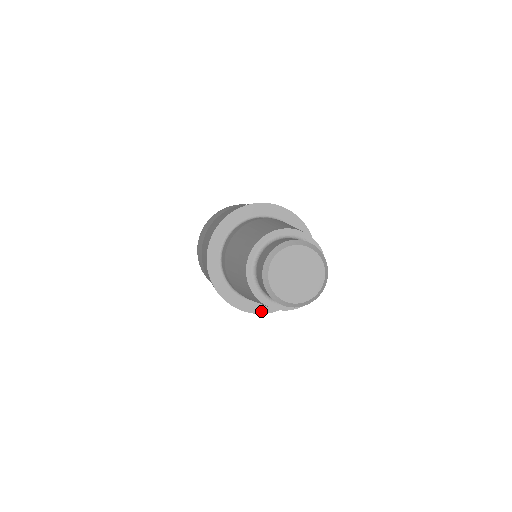
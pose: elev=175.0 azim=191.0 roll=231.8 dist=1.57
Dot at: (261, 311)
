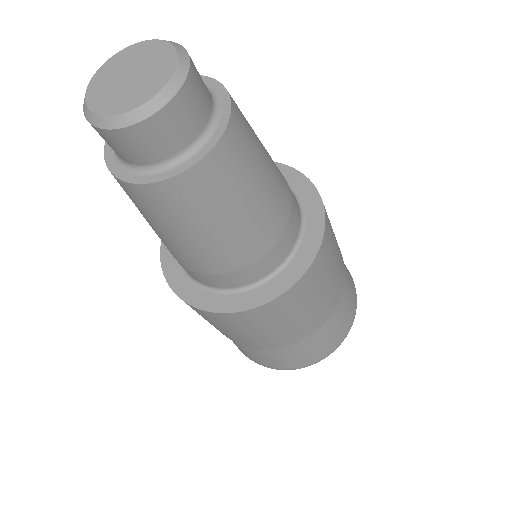
Dot at: (301, 271)
